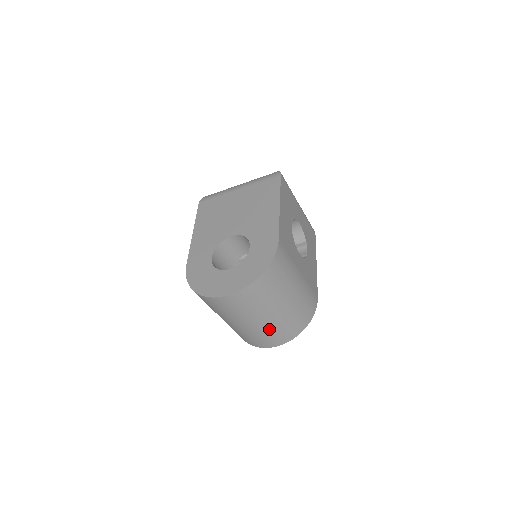
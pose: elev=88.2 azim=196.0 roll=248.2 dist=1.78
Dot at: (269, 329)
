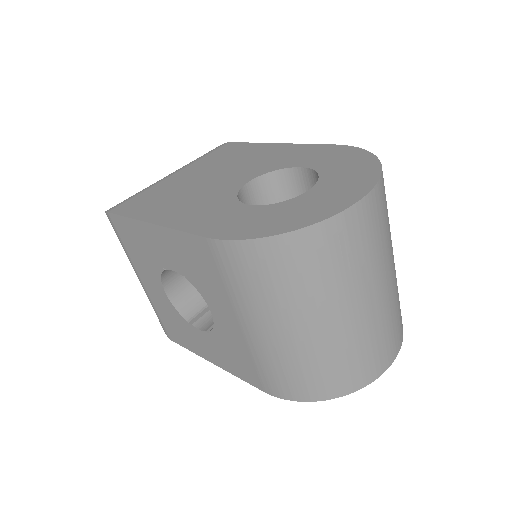
Dot at: (393, 304)
